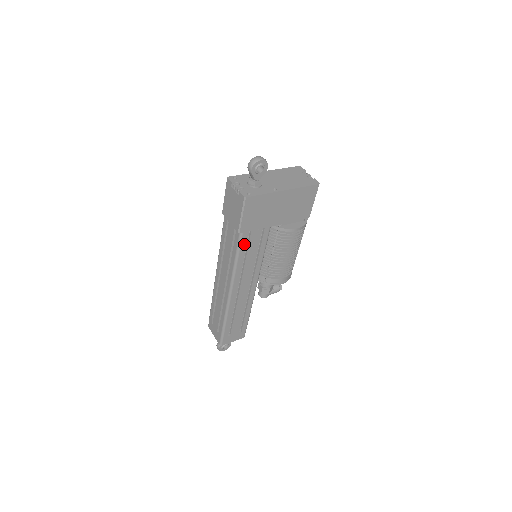
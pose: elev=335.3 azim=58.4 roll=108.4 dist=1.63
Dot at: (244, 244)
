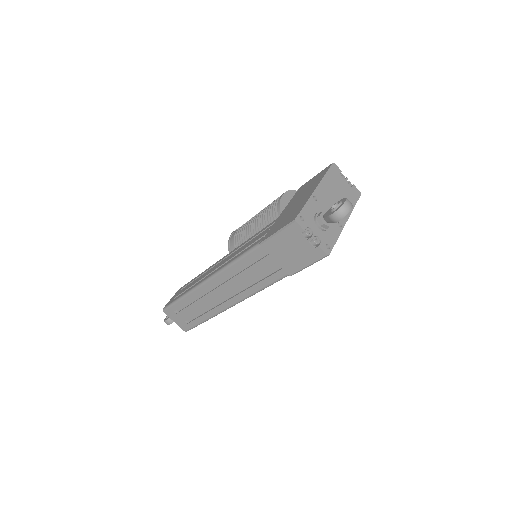
Dot at: occluded
